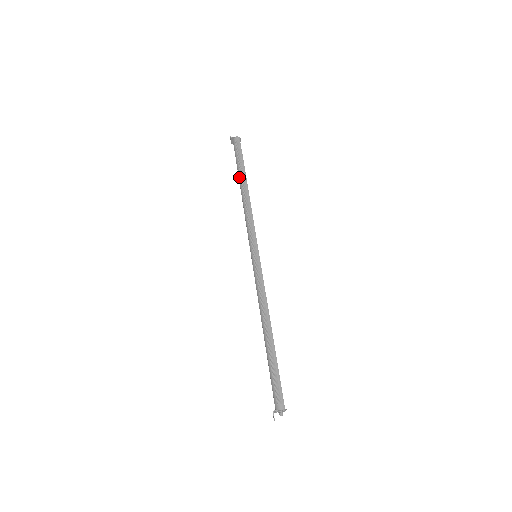
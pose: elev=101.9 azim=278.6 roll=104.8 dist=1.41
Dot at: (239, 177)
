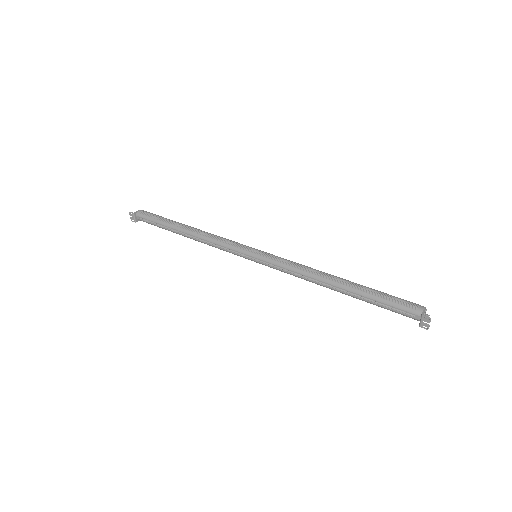
Dot at: (174, 227)
